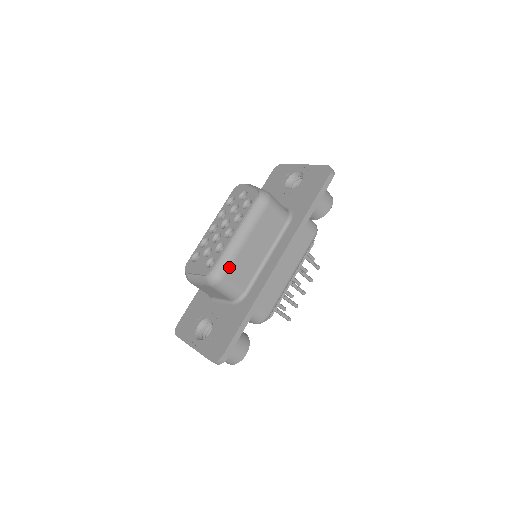
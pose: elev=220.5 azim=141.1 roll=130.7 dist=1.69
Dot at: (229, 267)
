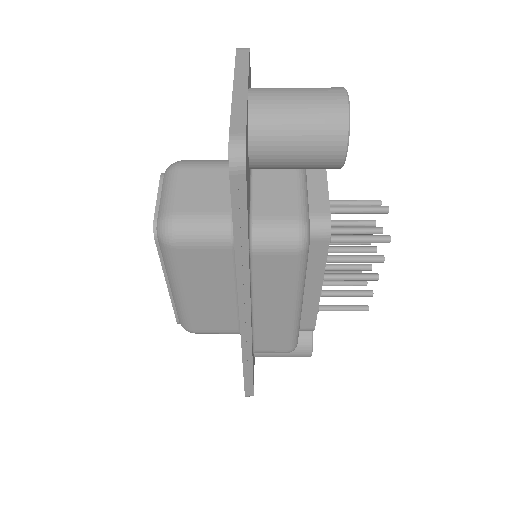
Dot at: (190, 322)
